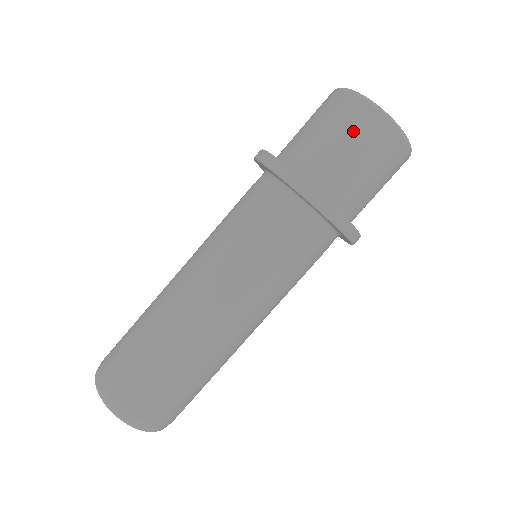
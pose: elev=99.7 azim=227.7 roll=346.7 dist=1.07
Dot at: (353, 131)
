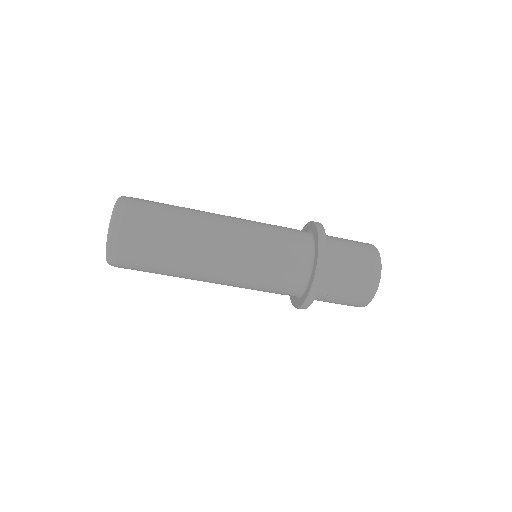
Dot at: (362, 252)
